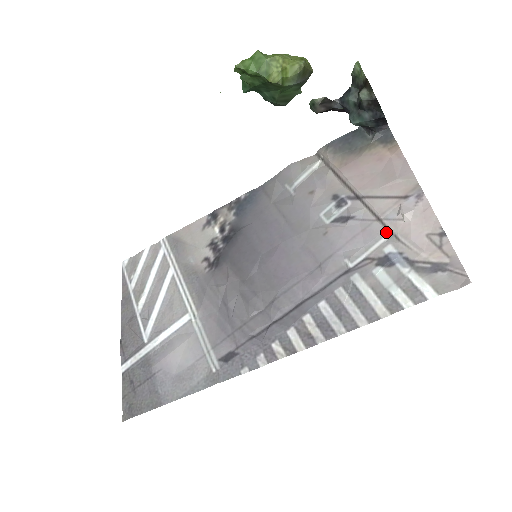
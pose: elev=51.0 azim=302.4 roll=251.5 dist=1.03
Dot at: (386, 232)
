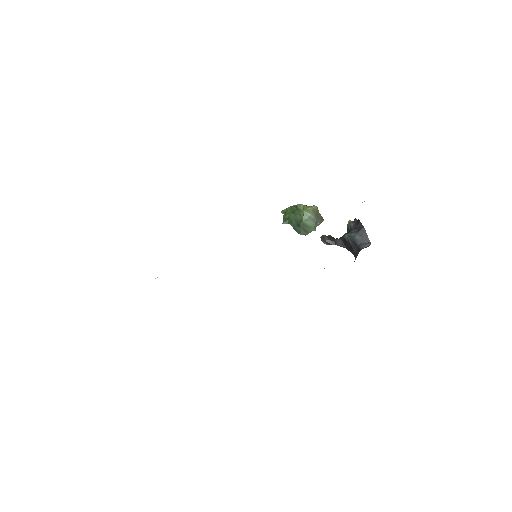
Dot at: occluded
